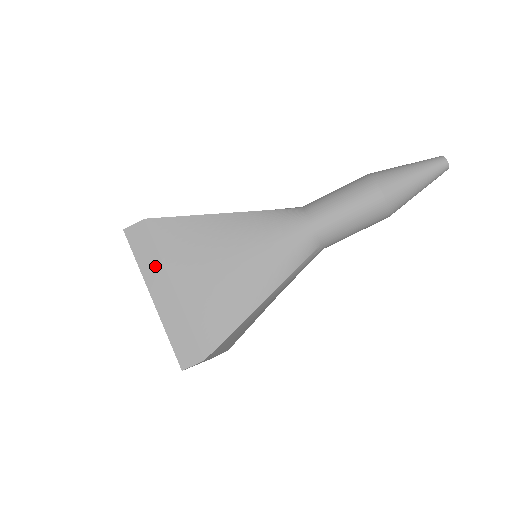
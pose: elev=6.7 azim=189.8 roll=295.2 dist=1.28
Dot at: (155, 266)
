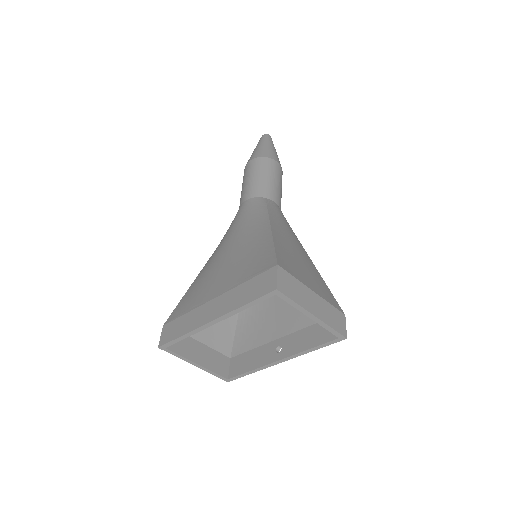
Dot at: (193, 317)
